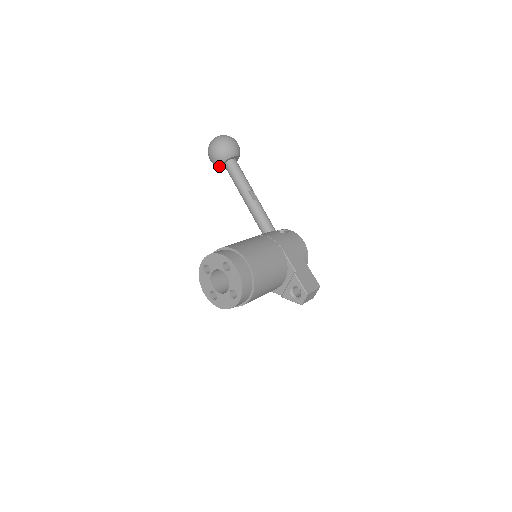
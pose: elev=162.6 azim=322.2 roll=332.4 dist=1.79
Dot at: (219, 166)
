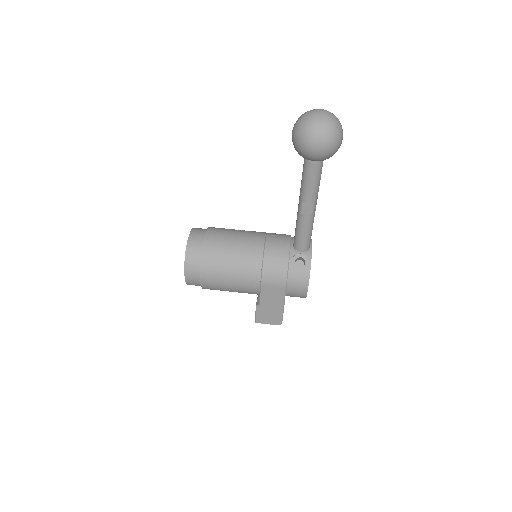
Dot at: occluded
